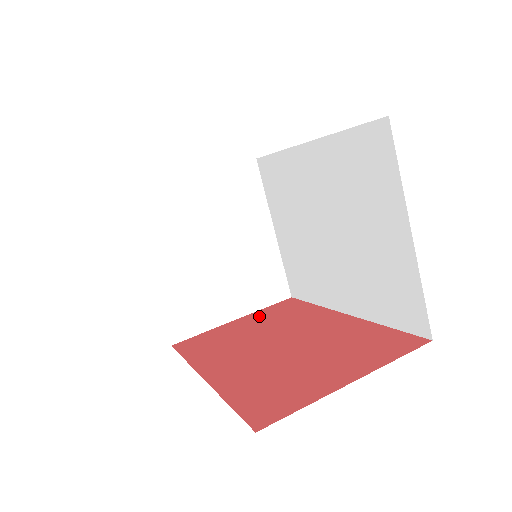
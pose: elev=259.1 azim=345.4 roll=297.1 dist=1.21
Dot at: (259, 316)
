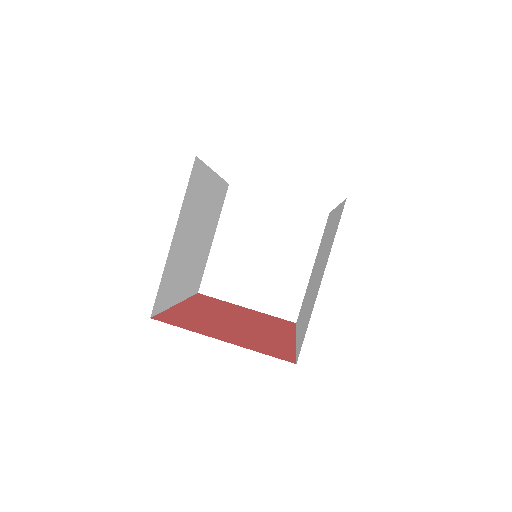
Dot at: (260, 314)
